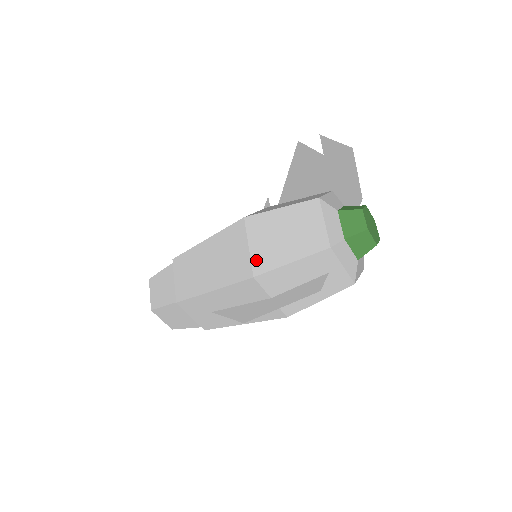
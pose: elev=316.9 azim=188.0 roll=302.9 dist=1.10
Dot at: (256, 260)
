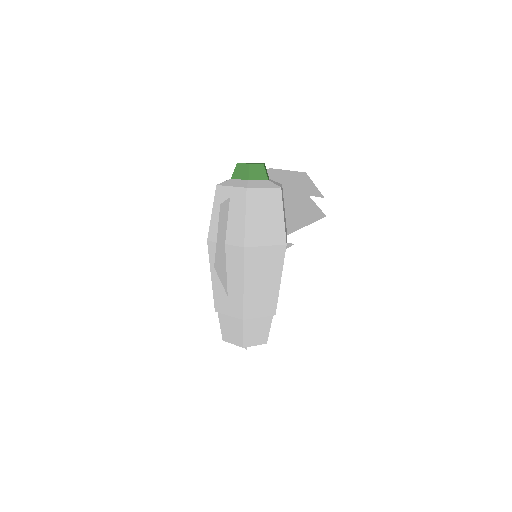
Dot at: occluded
